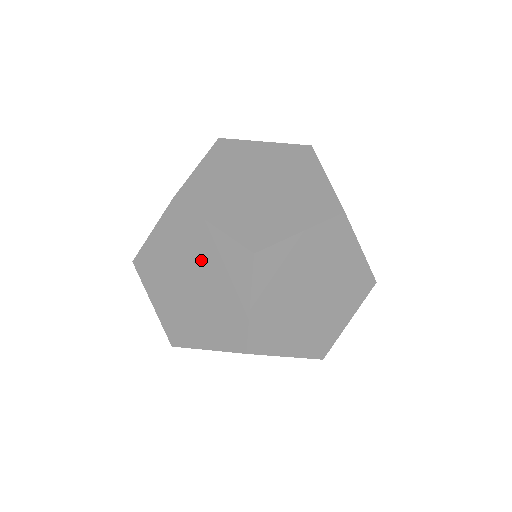
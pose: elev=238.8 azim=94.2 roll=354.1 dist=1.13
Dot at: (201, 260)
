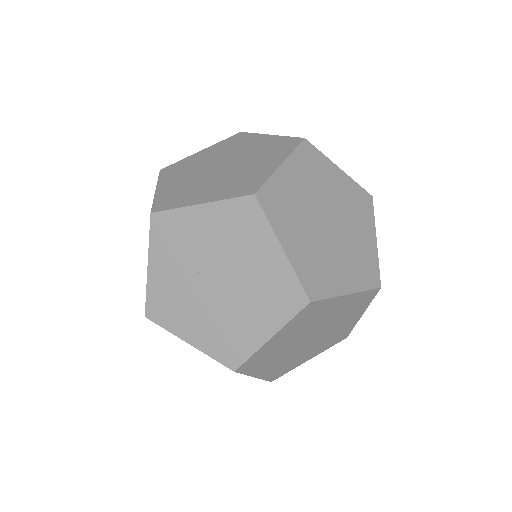
Dot at: (244, 152)
